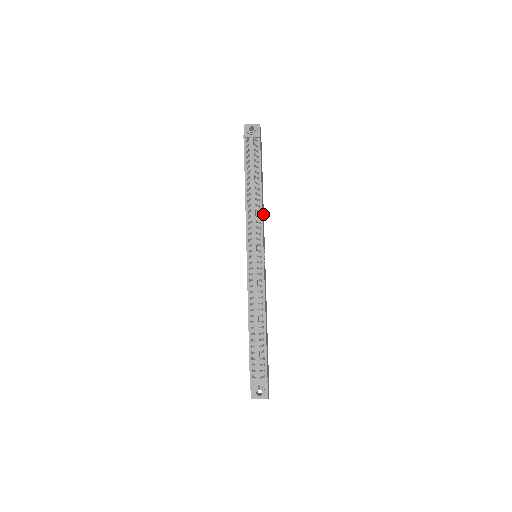
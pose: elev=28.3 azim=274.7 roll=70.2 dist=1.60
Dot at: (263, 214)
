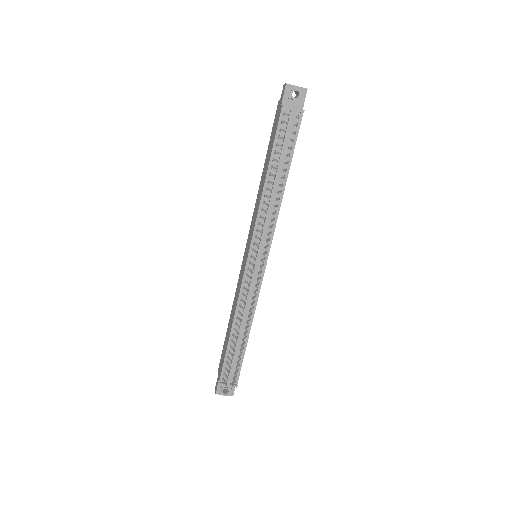
Dot at: occluded
